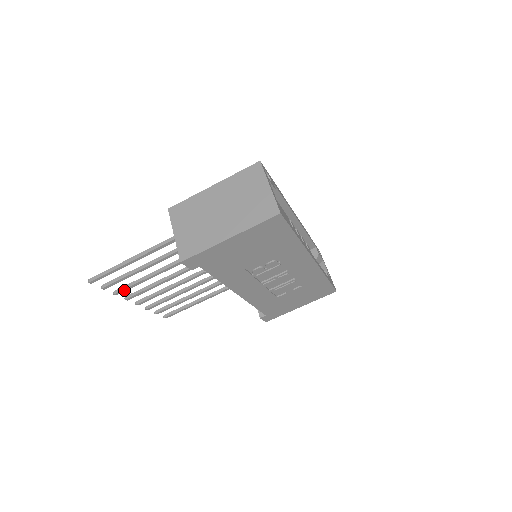
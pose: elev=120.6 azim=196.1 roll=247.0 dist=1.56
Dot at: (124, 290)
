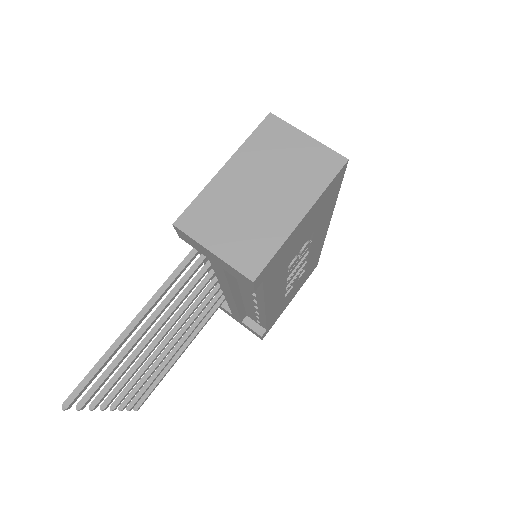
Dot at: (106, 394)
